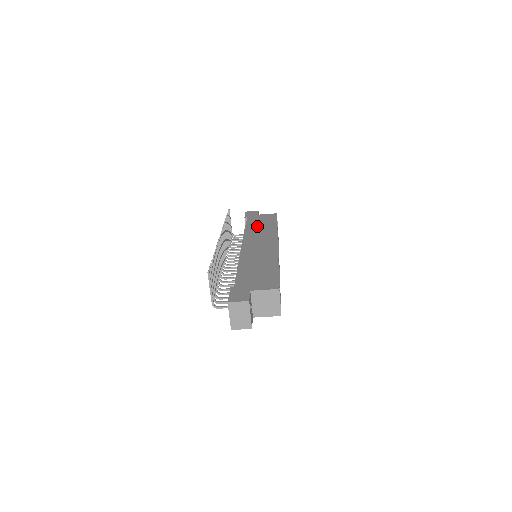
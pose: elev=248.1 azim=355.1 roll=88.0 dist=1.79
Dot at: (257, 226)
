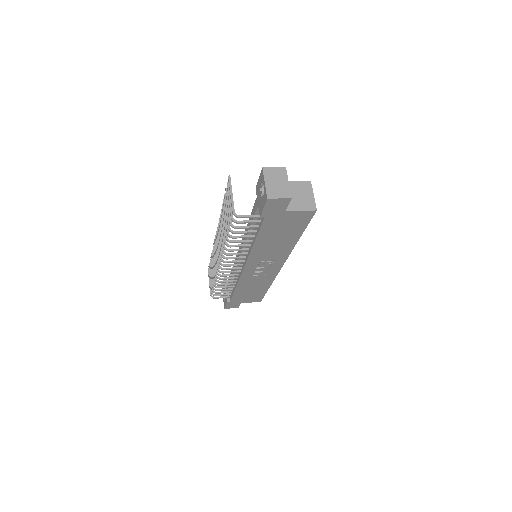
Dot at: occluded
